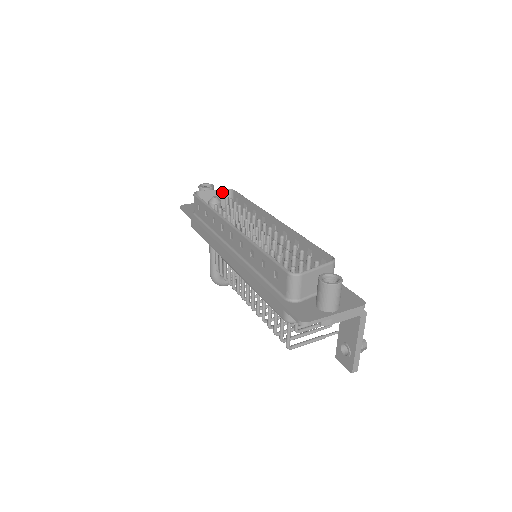
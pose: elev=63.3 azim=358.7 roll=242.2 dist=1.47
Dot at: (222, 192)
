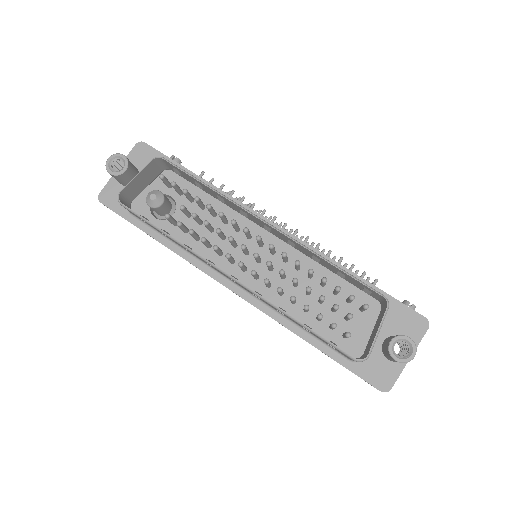
Dot at: (148, 168)
